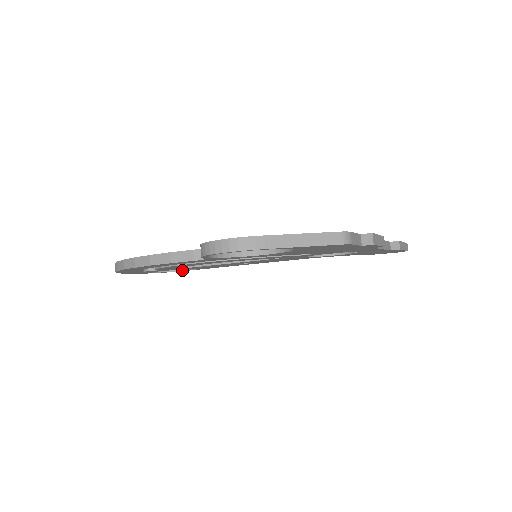
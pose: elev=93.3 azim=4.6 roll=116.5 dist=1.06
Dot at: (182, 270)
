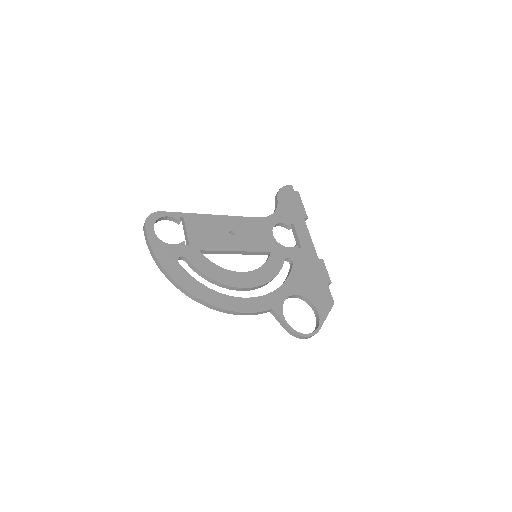
Dot at: occluded
